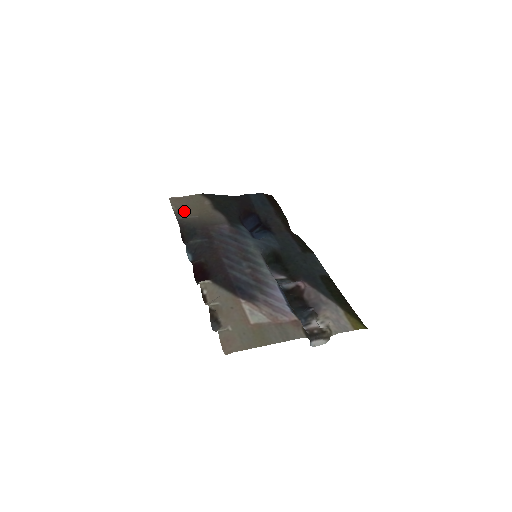
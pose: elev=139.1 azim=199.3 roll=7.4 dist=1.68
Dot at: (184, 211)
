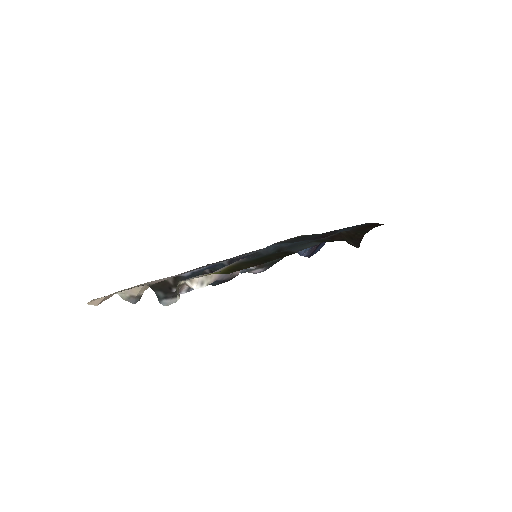
Dot at: occluded
